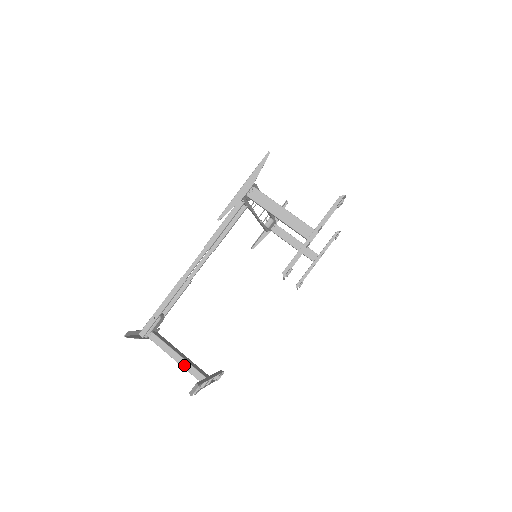
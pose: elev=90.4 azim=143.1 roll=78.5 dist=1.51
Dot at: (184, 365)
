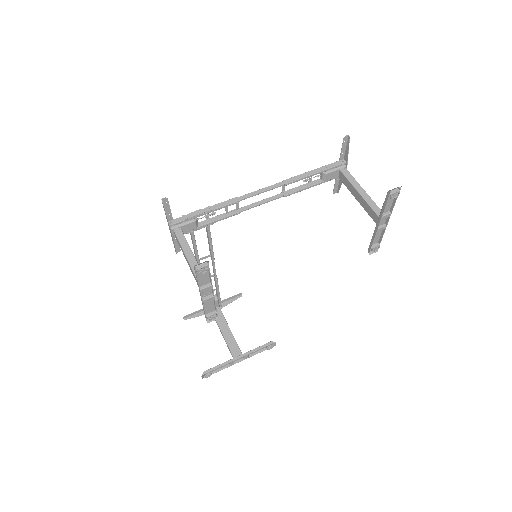
Dot at: occluded
